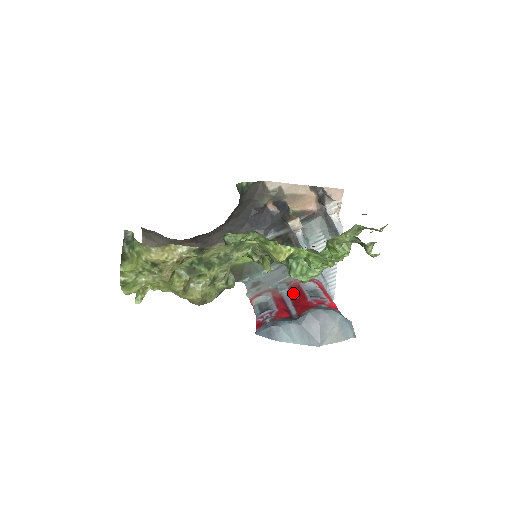
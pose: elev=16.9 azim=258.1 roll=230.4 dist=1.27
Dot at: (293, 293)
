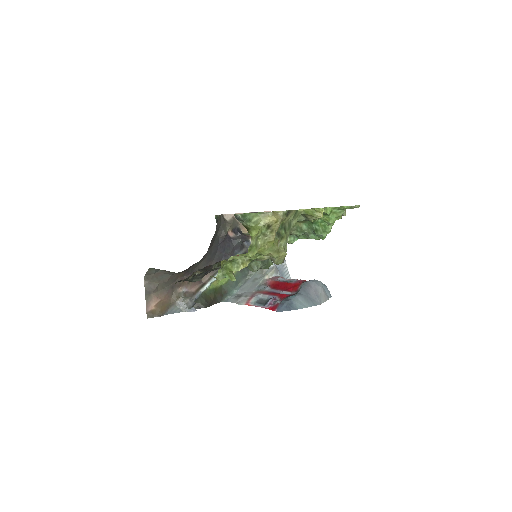
Dot at: (275, 286)
